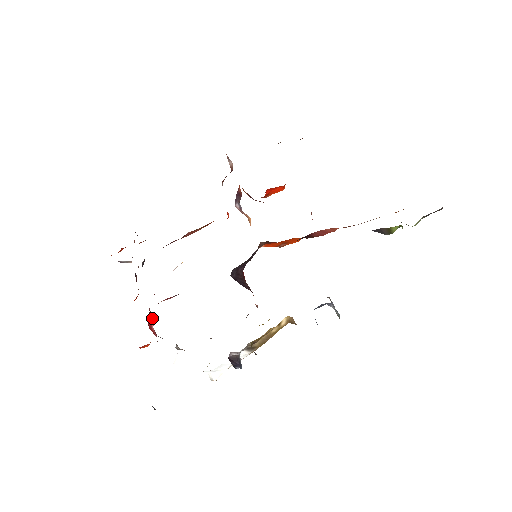
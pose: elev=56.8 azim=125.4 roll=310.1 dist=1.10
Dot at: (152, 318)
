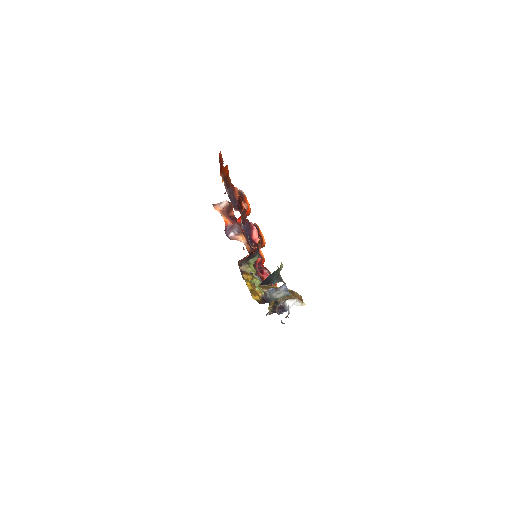
Dot at: (267, 275)
